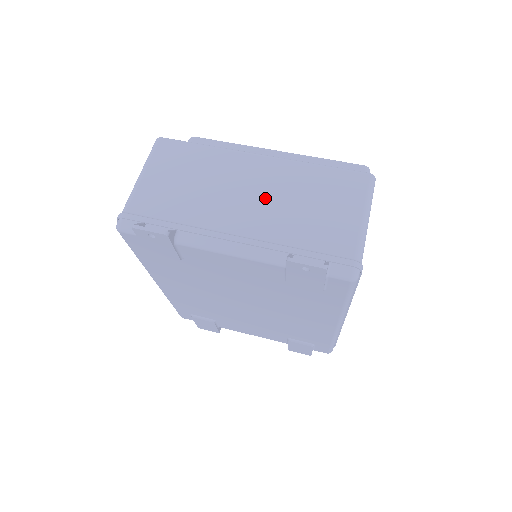
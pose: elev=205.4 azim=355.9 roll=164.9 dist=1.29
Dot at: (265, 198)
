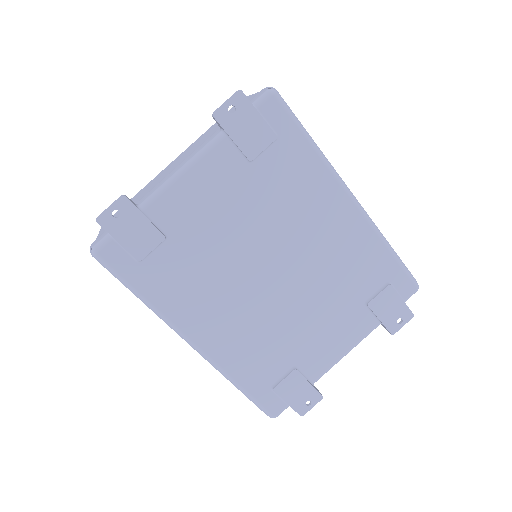
Dot at: (187, 153)
